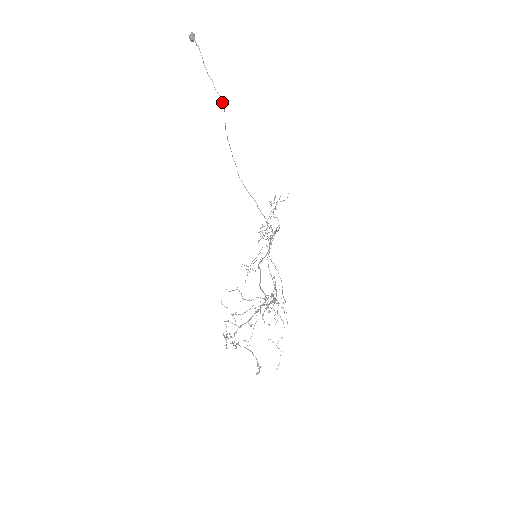
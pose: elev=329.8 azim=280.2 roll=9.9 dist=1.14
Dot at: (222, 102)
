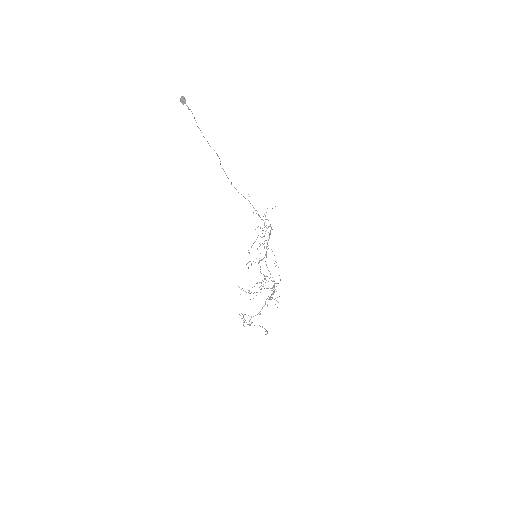
Dot at: occluded
